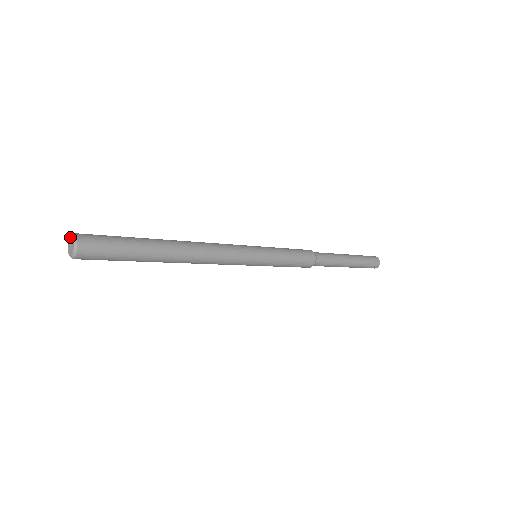
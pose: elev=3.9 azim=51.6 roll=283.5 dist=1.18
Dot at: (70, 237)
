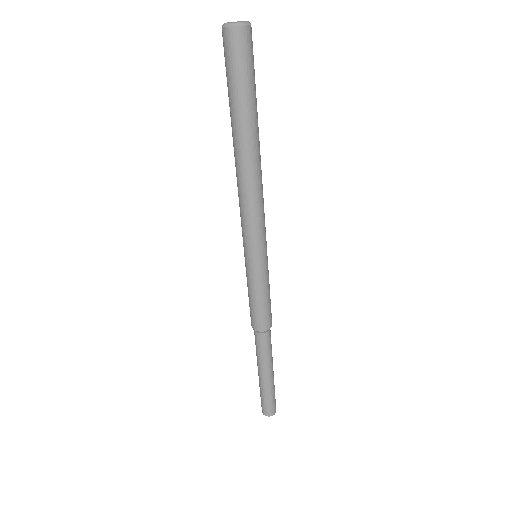
Dot at: (229, 22)
